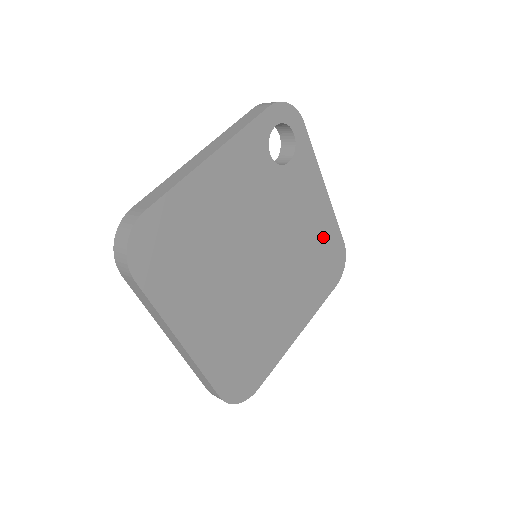
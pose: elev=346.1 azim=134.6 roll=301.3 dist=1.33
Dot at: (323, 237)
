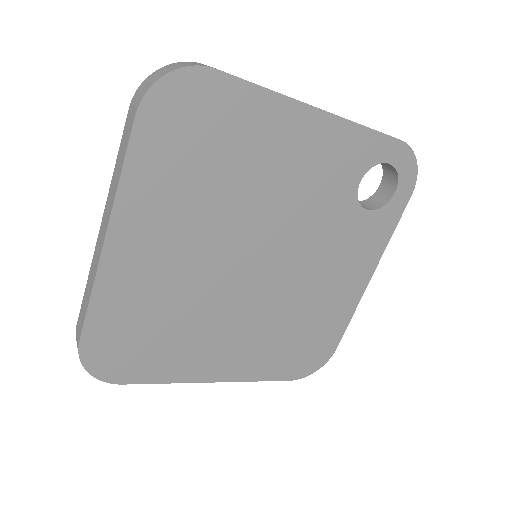
Dot at: (326, 318)
